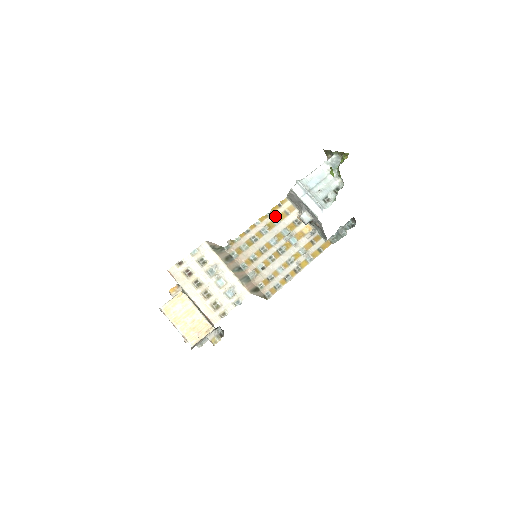
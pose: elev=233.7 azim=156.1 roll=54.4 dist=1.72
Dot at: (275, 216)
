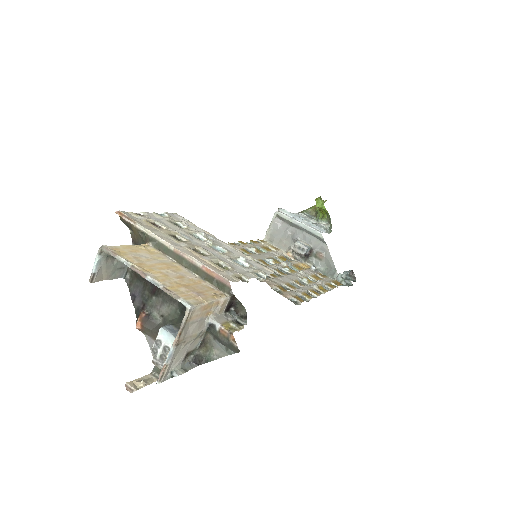
Dot at: (258, 246)
